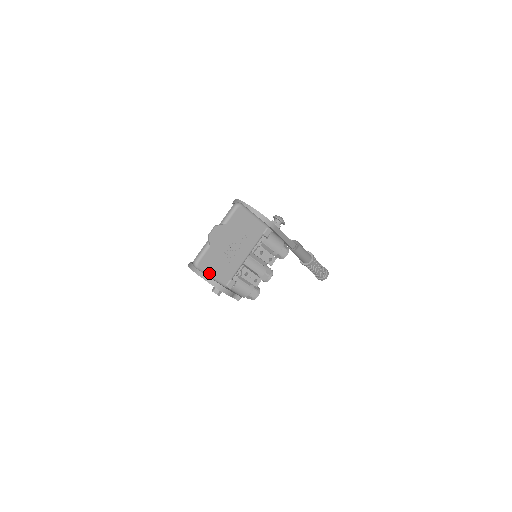
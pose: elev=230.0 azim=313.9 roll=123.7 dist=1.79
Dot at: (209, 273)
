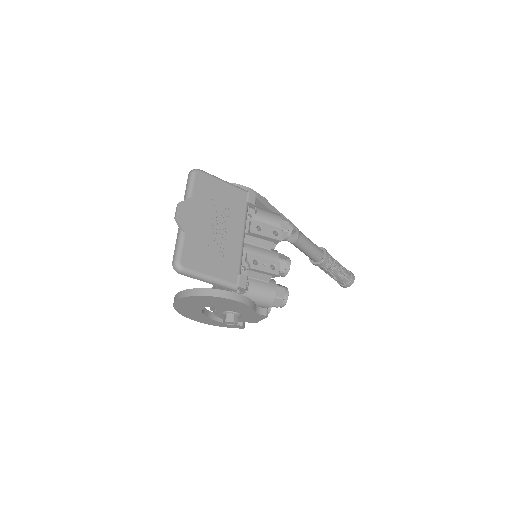
Dot at: (203, 273)
